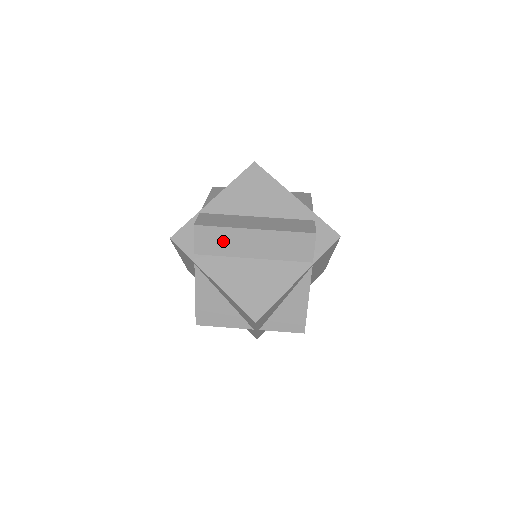
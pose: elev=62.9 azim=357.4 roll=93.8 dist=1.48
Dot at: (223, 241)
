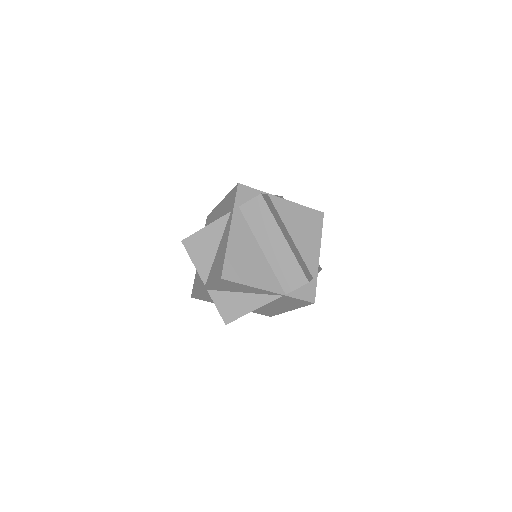
Dot at: (262, 221)
